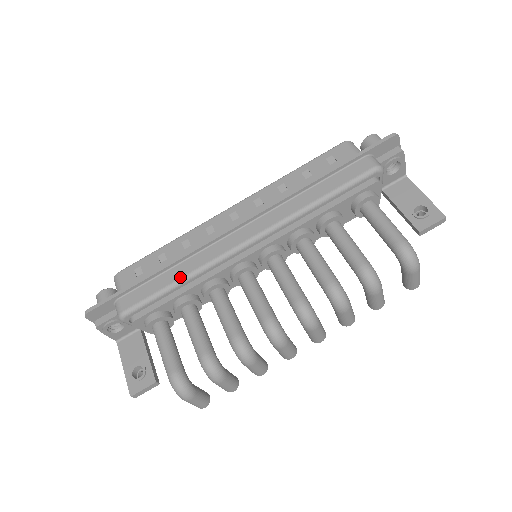
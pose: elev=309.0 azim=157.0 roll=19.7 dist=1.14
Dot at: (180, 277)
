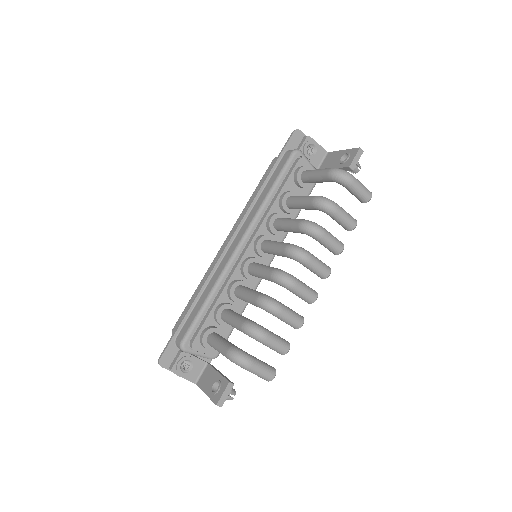
Dot at: (208, 294)
